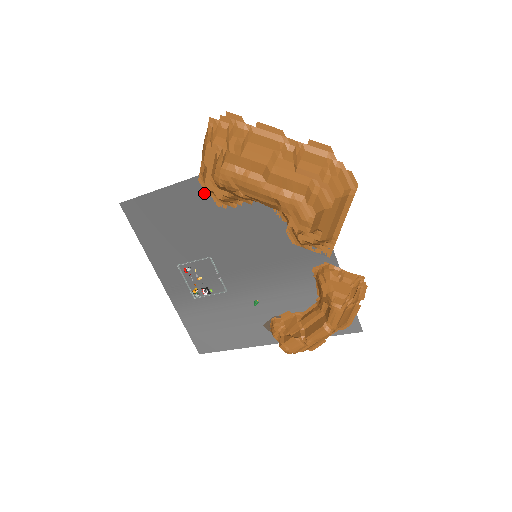
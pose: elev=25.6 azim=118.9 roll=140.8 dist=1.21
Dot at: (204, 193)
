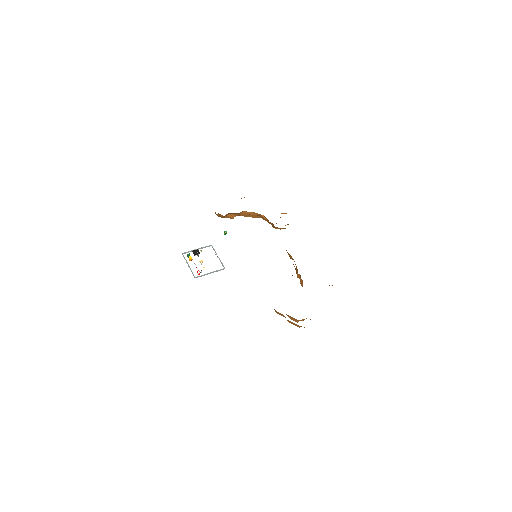
Dot at: occluded
